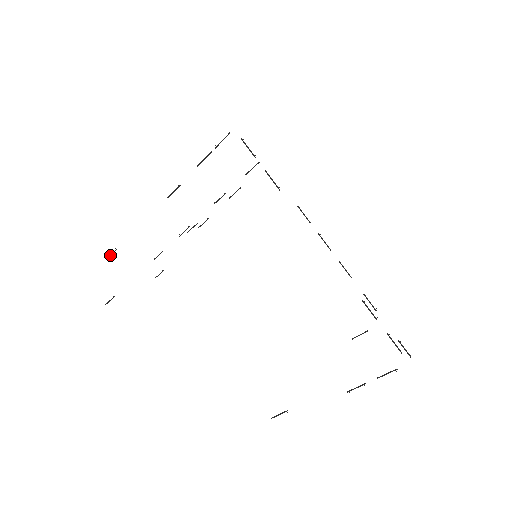
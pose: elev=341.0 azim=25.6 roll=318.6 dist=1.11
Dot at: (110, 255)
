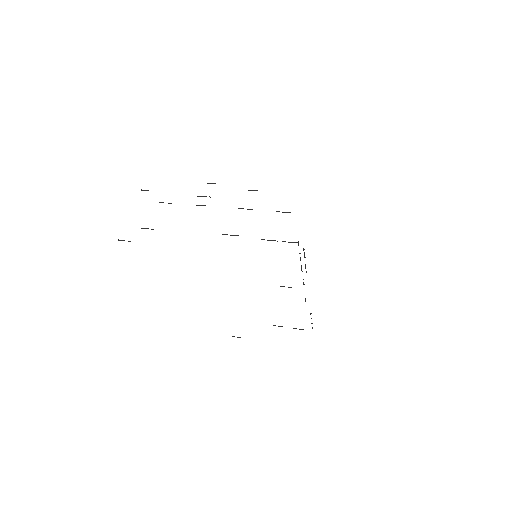
Dot at: (144, 228)
